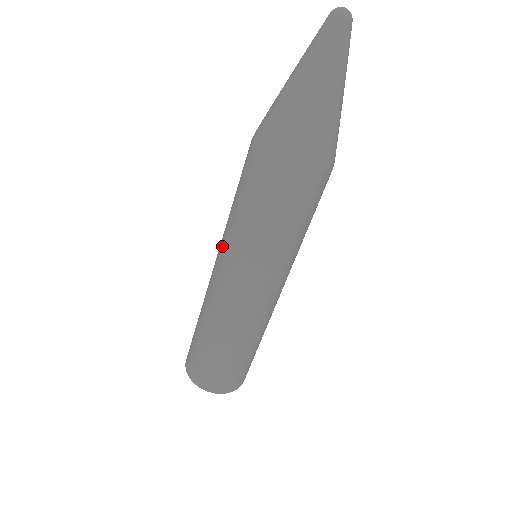
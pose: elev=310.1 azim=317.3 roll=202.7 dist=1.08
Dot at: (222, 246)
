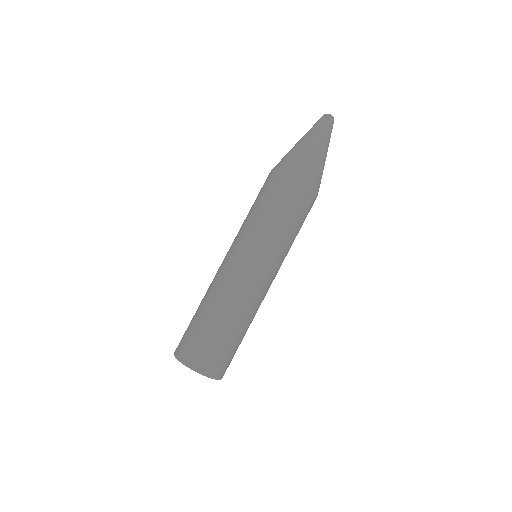
Dot at: (239, 239)
